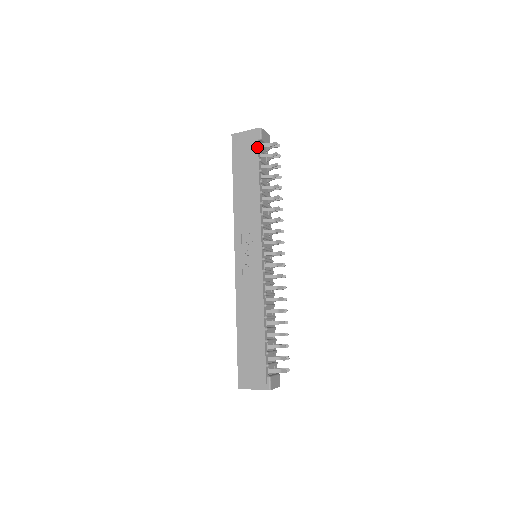
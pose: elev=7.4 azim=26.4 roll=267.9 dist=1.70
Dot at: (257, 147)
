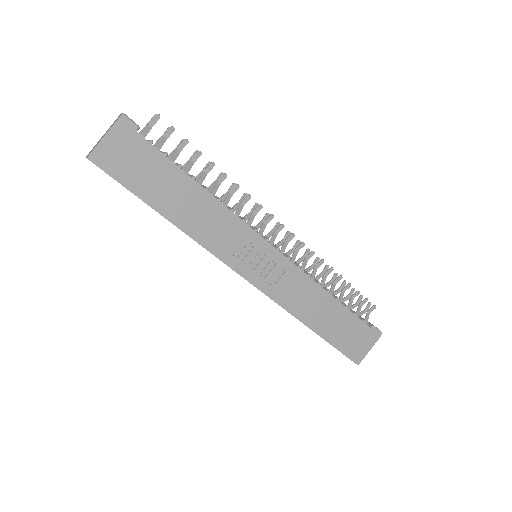
Dot at: (147, 142)
